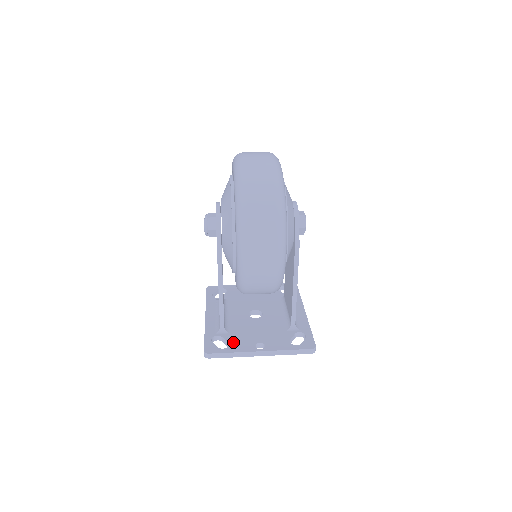
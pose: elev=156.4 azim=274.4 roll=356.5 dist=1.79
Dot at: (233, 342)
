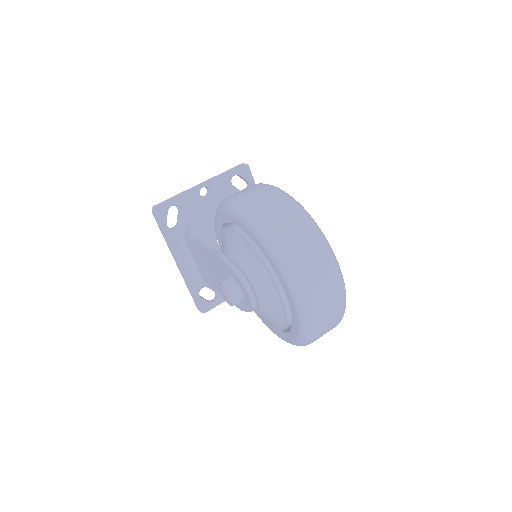
Dot at: occluded
